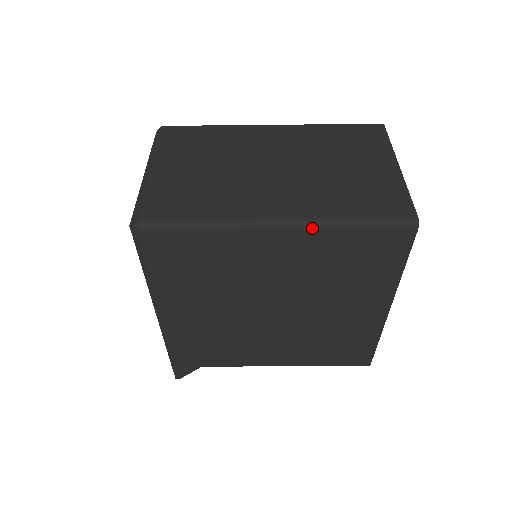
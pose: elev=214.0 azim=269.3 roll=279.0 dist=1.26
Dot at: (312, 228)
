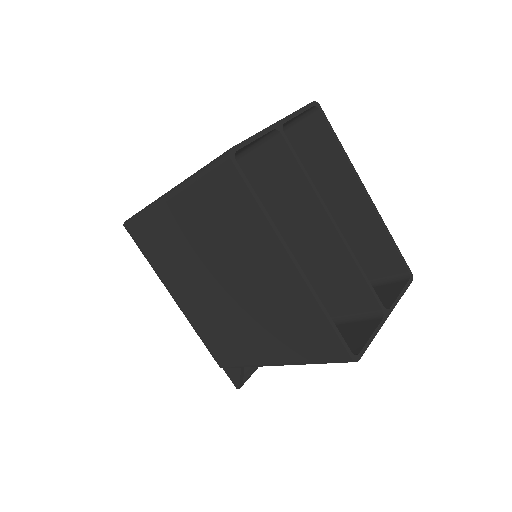
Dot at: (180, 189)
